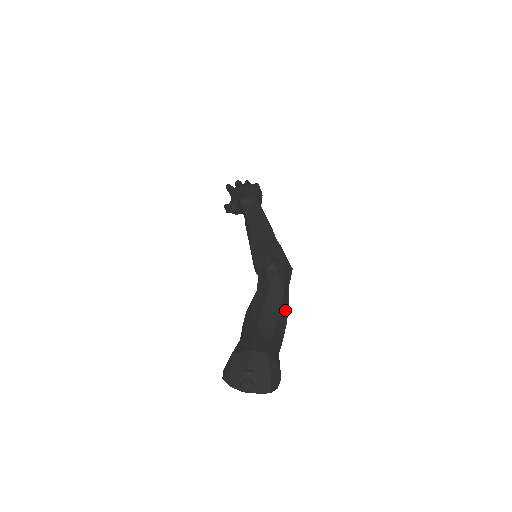
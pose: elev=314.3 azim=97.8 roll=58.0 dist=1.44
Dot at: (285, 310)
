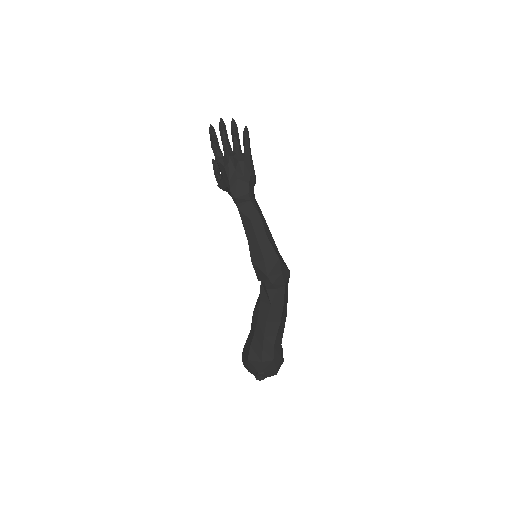
Dot at: (285, 311)
